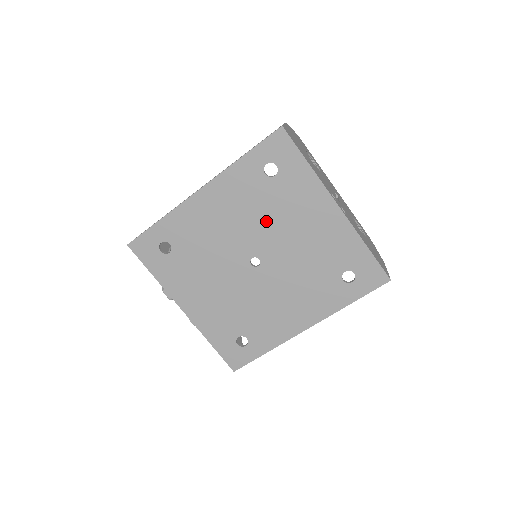
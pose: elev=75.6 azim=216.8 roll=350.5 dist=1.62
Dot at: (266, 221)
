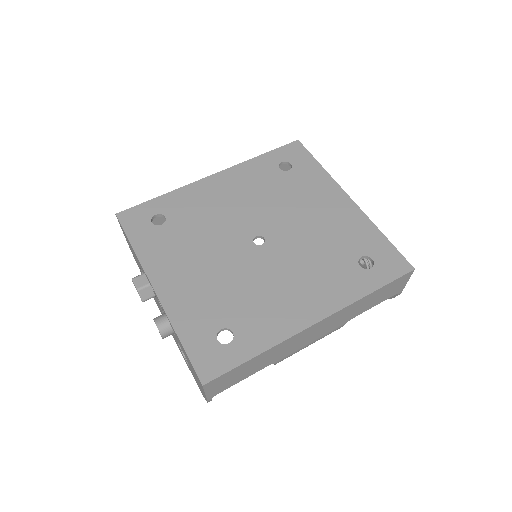
Dot at: (276, 204)
